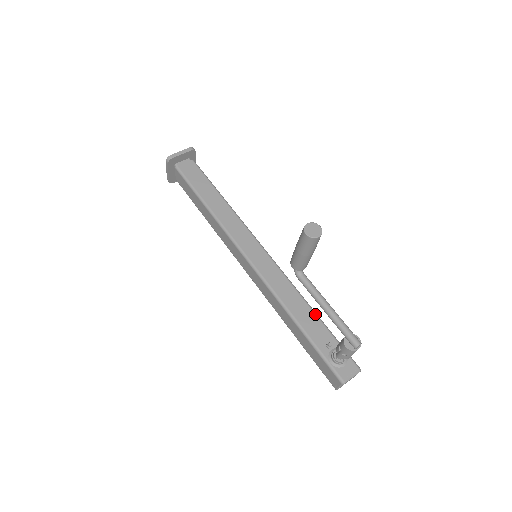
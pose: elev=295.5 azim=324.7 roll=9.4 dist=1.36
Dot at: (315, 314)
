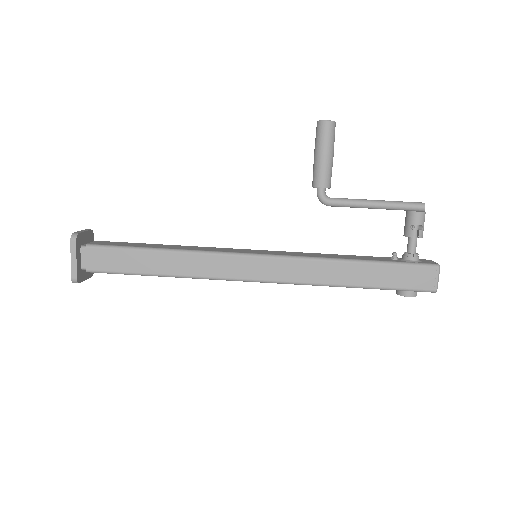
Dot at: (354, 255)
